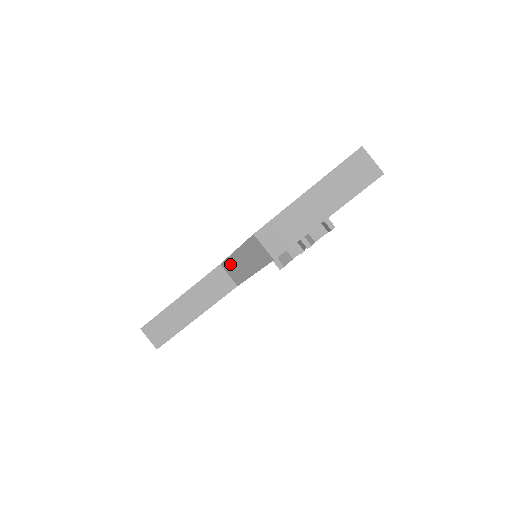
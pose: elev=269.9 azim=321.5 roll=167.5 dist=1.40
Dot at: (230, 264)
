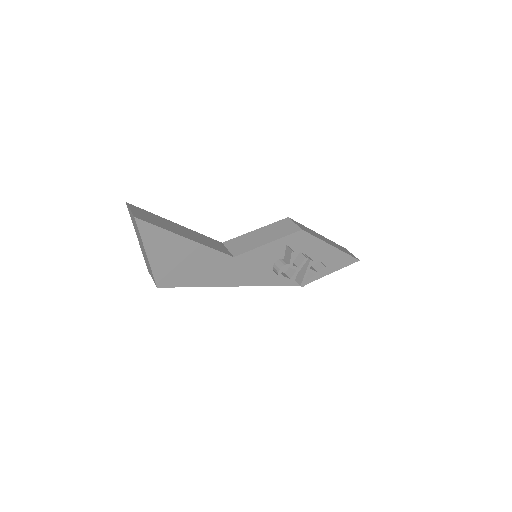
Dot at: (239, 240)
